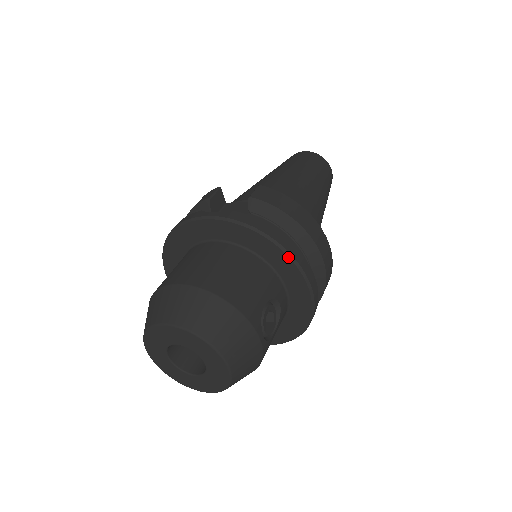
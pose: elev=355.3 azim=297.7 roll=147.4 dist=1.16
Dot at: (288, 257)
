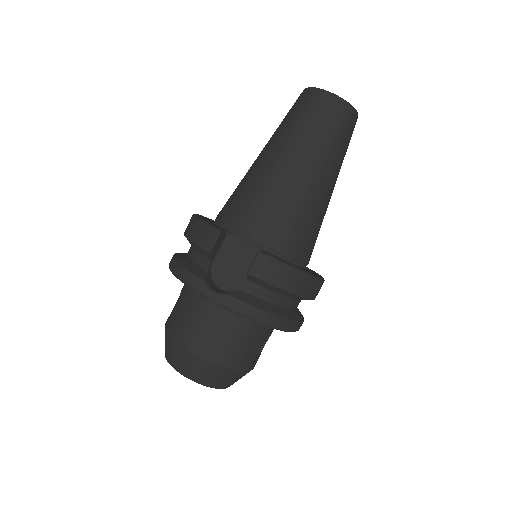
Dot at: occluded
